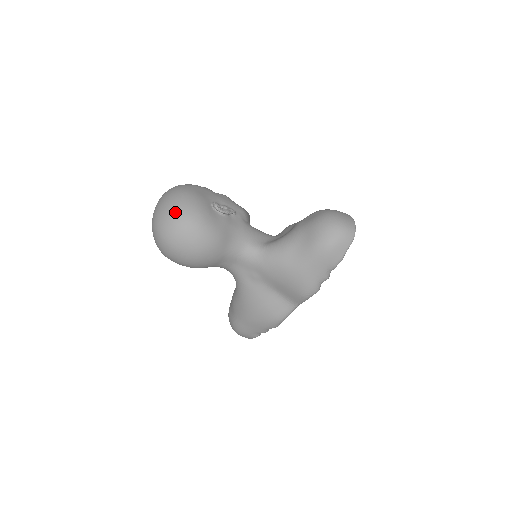
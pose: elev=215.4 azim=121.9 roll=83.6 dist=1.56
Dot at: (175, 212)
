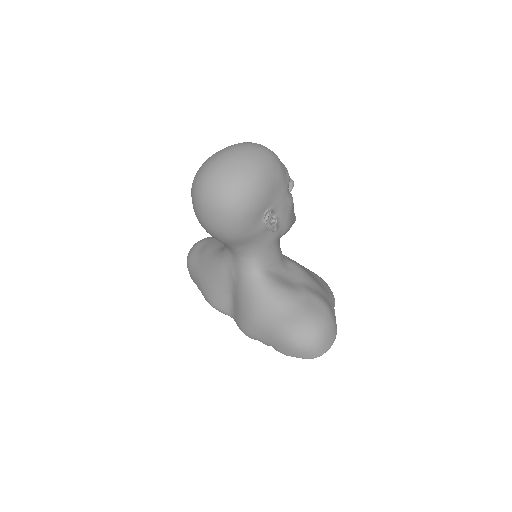
Dot at: (232, 187)
